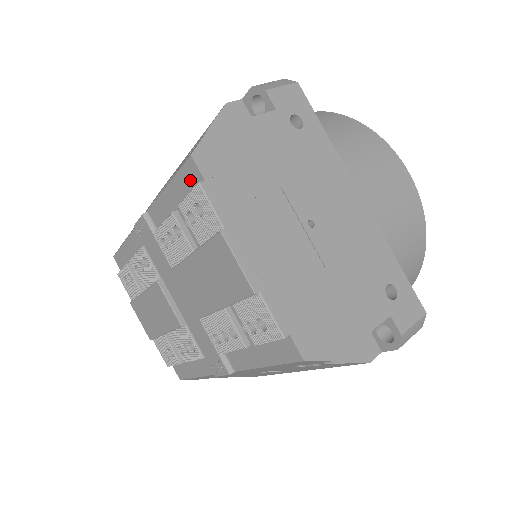
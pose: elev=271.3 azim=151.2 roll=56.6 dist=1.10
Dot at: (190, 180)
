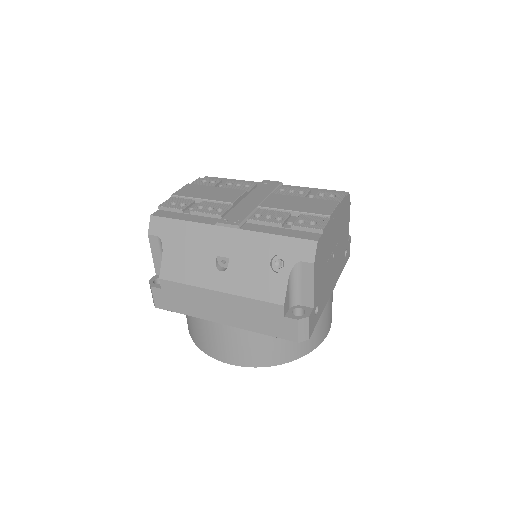
Dot at: occluded
